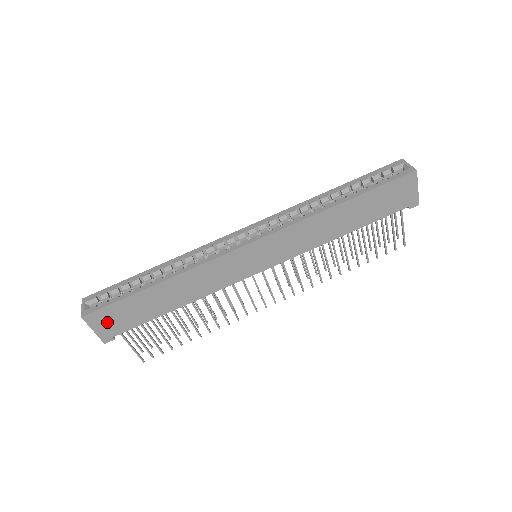
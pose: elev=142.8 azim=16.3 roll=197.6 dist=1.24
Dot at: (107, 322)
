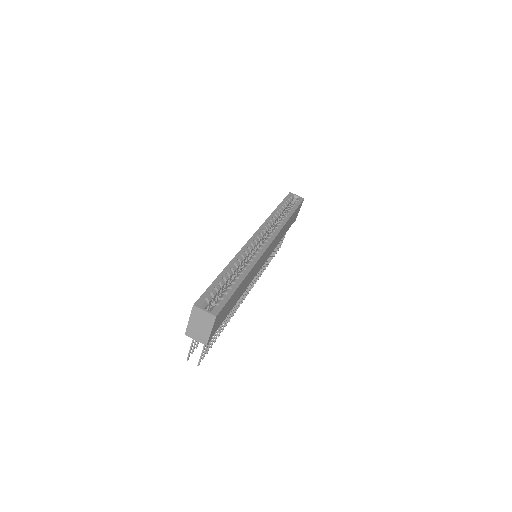
Dot at: (218, 320)
